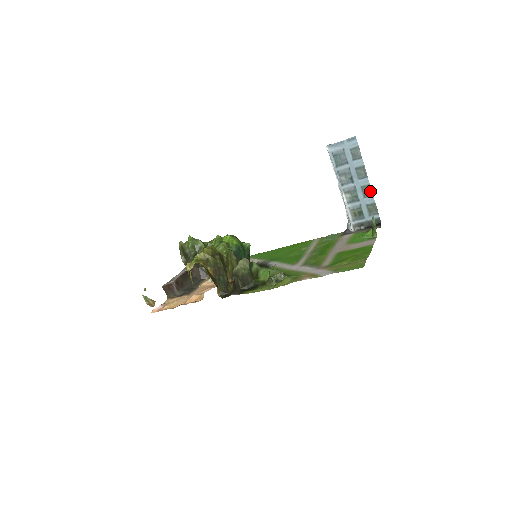
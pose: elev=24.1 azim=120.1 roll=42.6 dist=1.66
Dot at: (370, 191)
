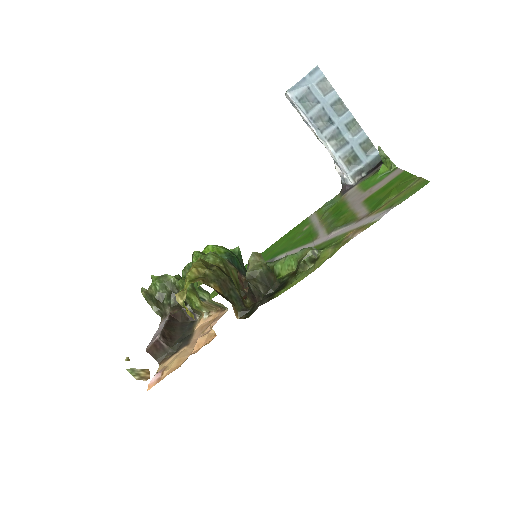
Dot at: (357, 126)
